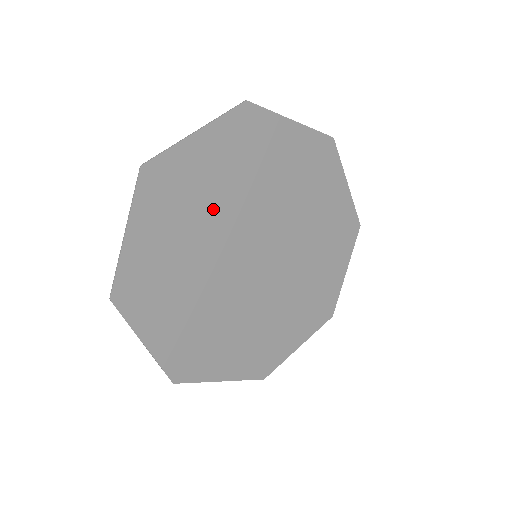
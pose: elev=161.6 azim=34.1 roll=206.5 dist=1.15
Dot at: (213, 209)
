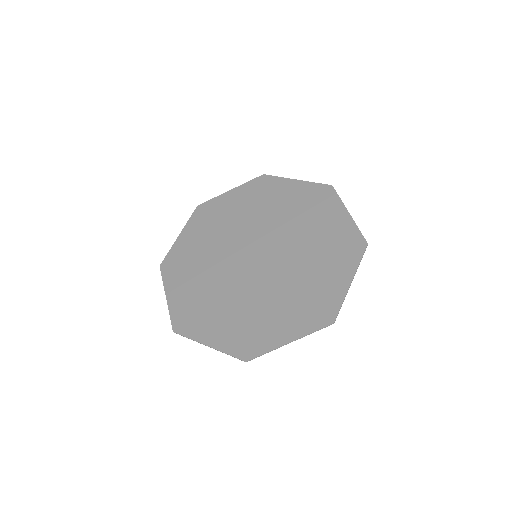
Dot at: (231, 226)
